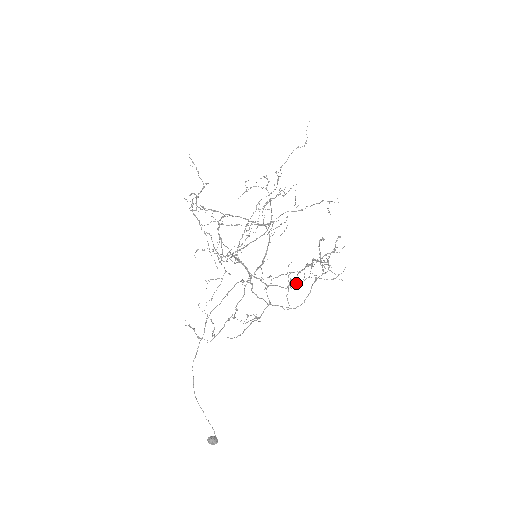
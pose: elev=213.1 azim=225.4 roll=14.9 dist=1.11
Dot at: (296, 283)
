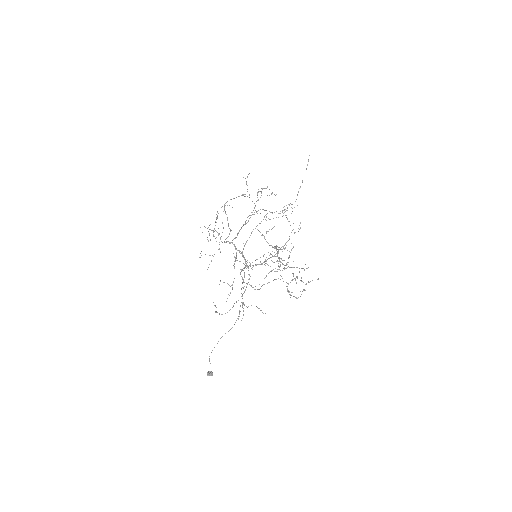
Dot at: (291, 295)
